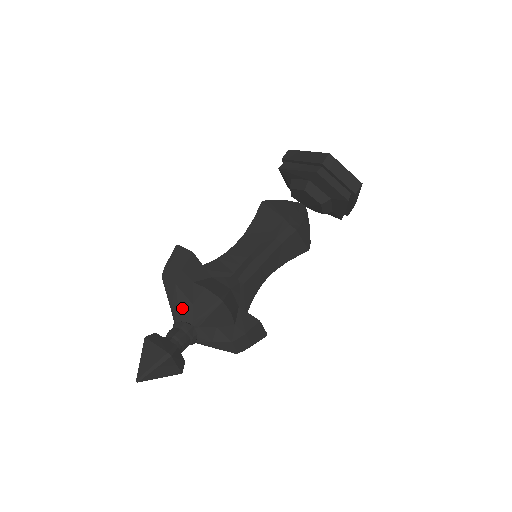
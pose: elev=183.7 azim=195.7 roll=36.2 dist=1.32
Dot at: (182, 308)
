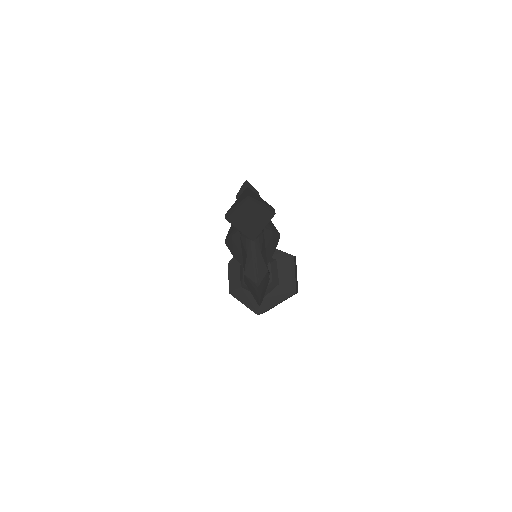
Dot at: occluded
